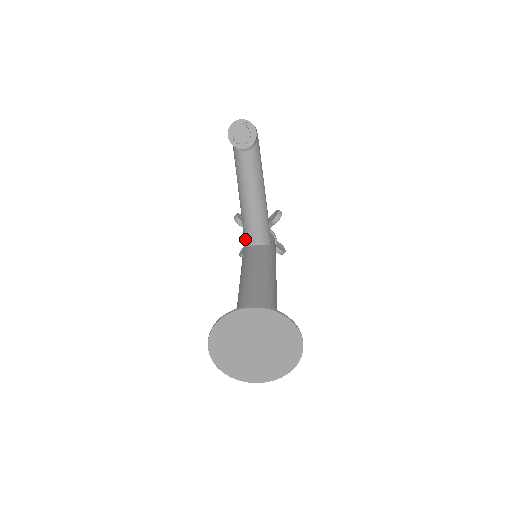
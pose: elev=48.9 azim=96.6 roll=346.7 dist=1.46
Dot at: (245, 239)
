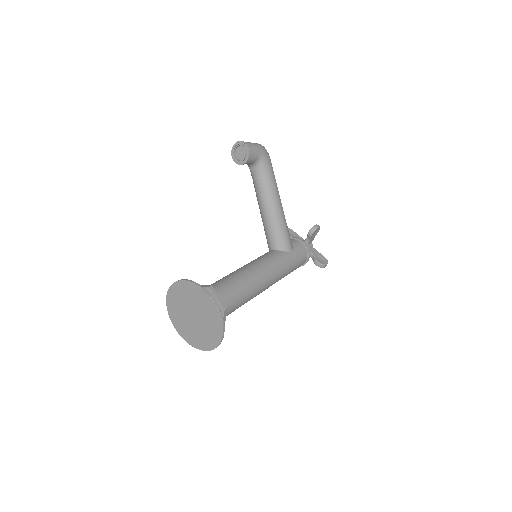
Dot at: occluded
